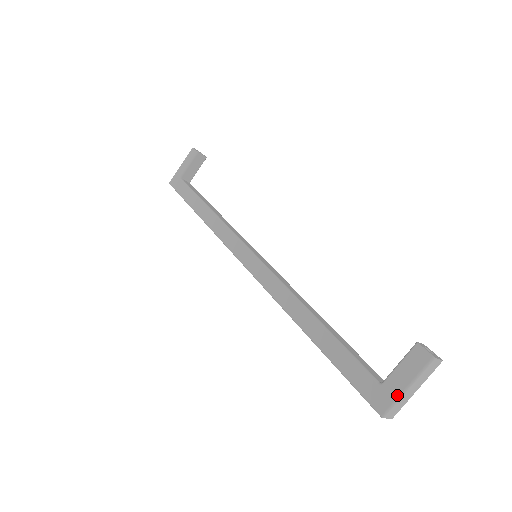
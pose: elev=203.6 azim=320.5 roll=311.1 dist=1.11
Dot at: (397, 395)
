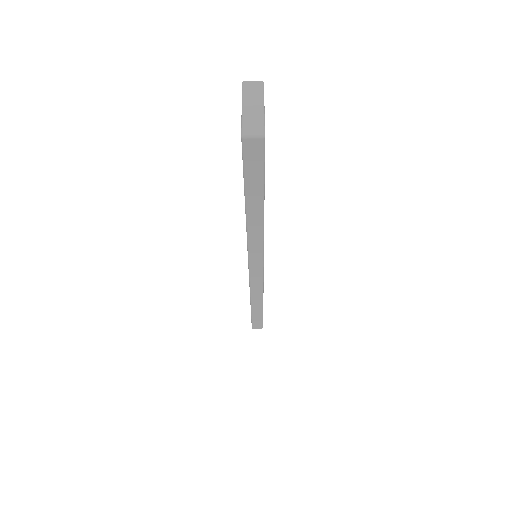
Dot at: (241, 119)
